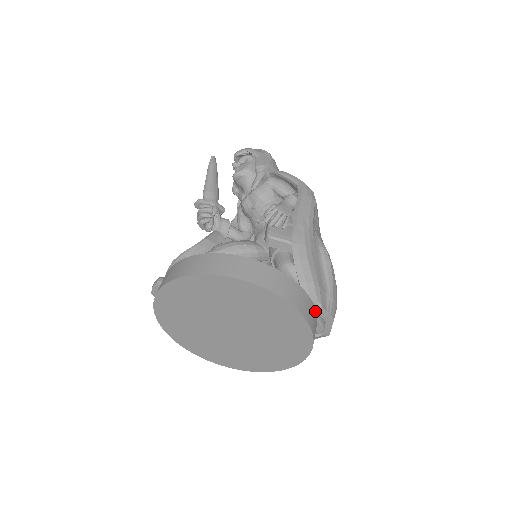
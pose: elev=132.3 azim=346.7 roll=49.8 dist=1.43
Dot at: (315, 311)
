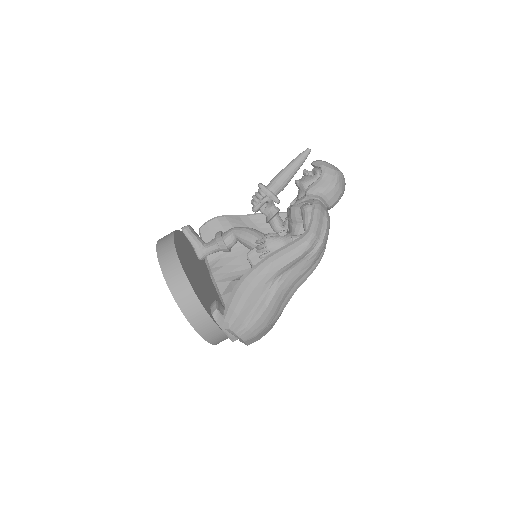
Dot at: (217, 328)
